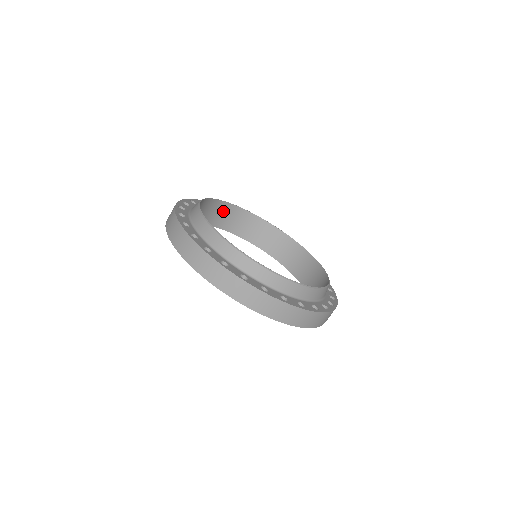
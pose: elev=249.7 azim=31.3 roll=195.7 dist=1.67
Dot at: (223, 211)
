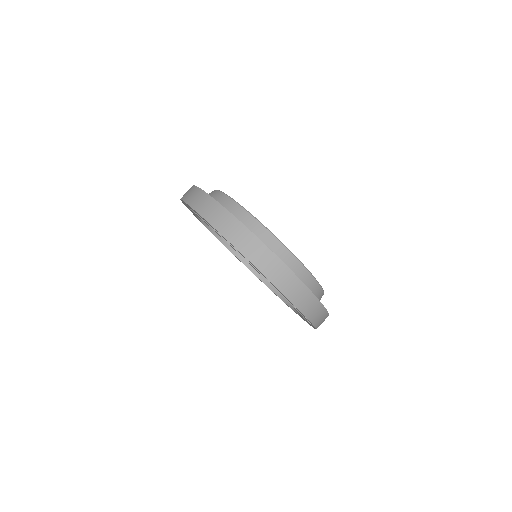
Dot at: occluded
